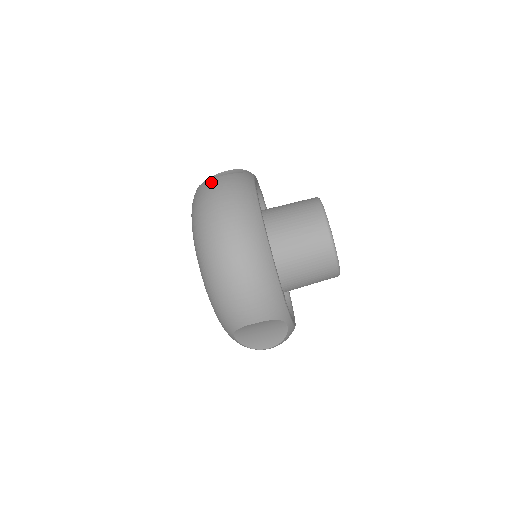
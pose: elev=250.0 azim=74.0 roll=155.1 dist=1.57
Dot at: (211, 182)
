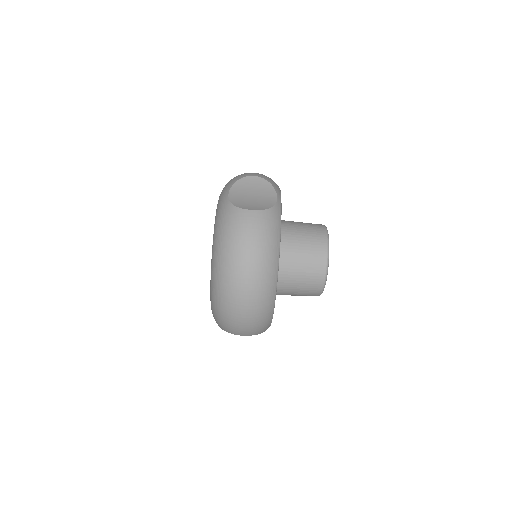
Dot at: (244, 215)
